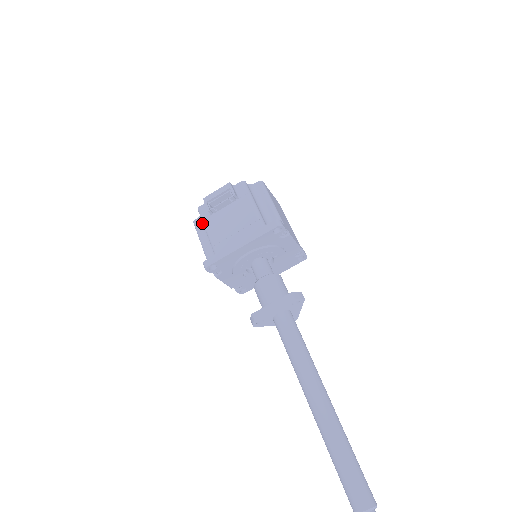
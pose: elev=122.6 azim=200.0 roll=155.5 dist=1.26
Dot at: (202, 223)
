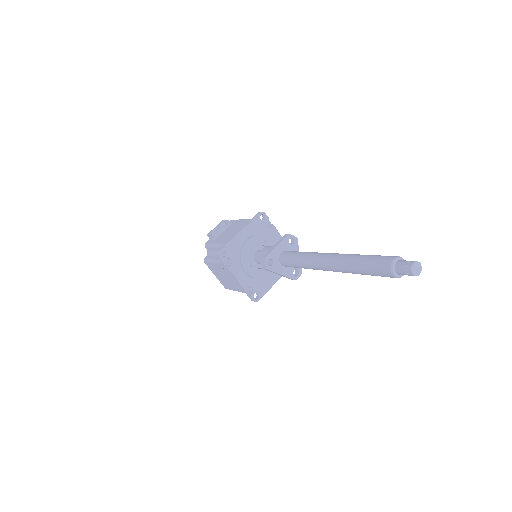
Dot at: (210, 254)
